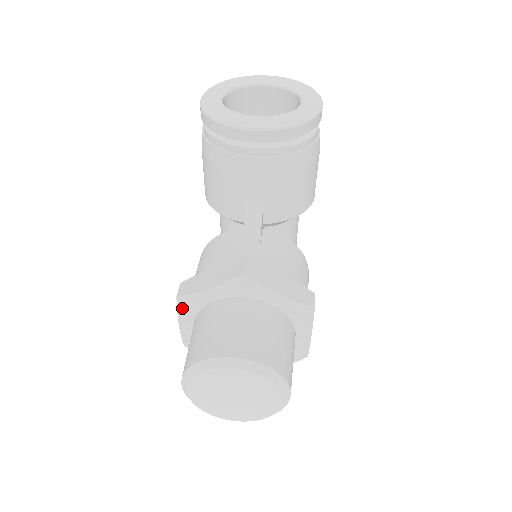
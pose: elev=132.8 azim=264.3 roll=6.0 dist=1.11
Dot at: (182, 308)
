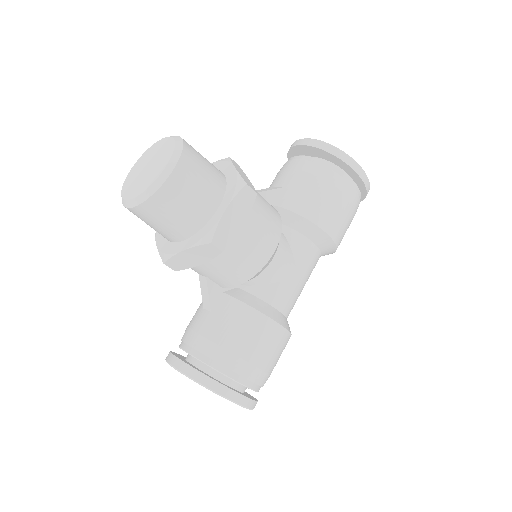
Dot at: occluded
